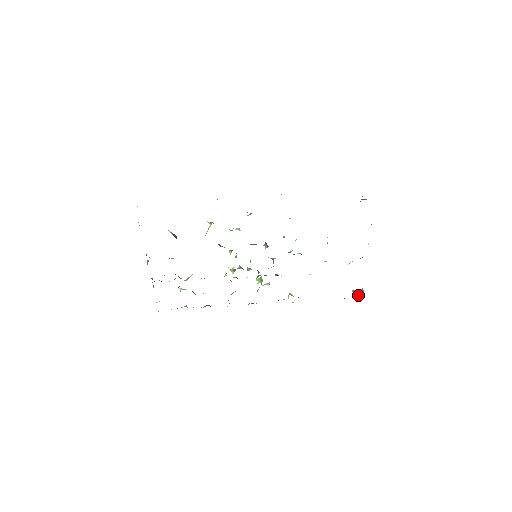
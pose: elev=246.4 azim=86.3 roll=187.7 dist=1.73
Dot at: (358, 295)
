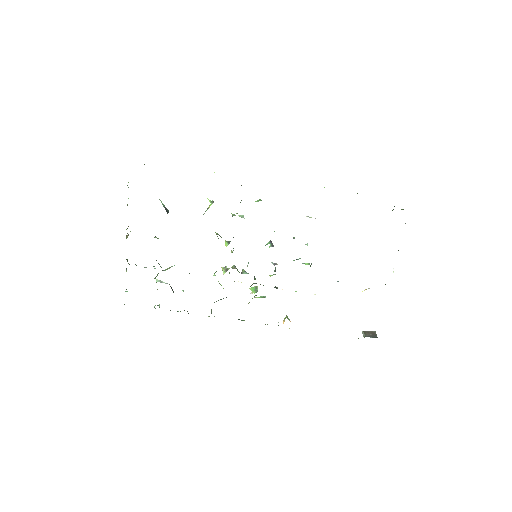
Dot at: (369, 336)
